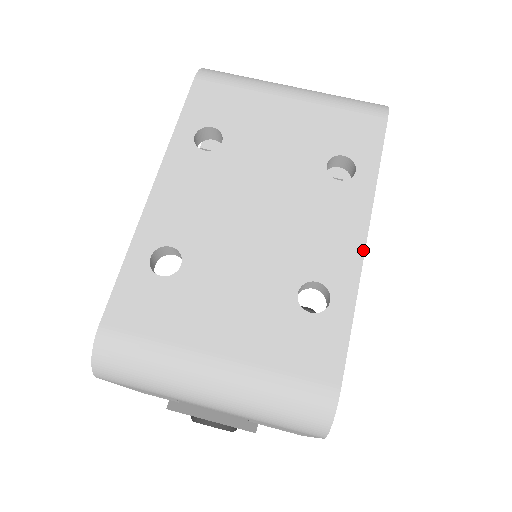
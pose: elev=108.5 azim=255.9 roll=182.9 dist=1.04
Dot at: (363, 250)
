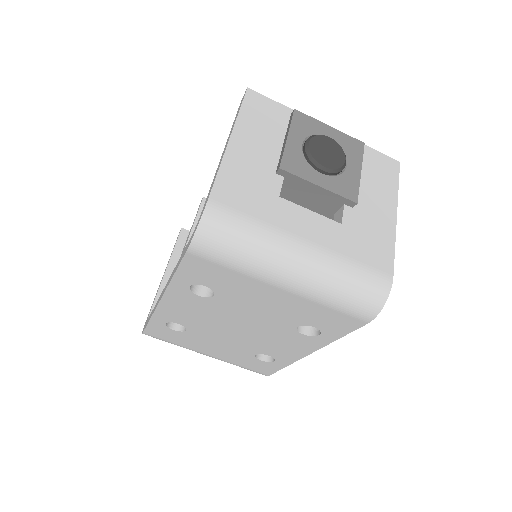
Dot at: (303, 357)
